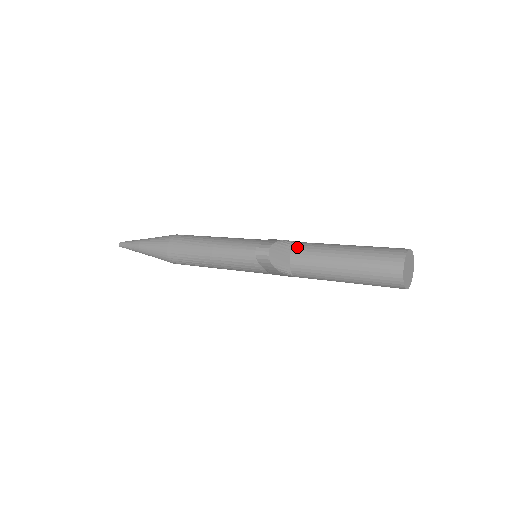
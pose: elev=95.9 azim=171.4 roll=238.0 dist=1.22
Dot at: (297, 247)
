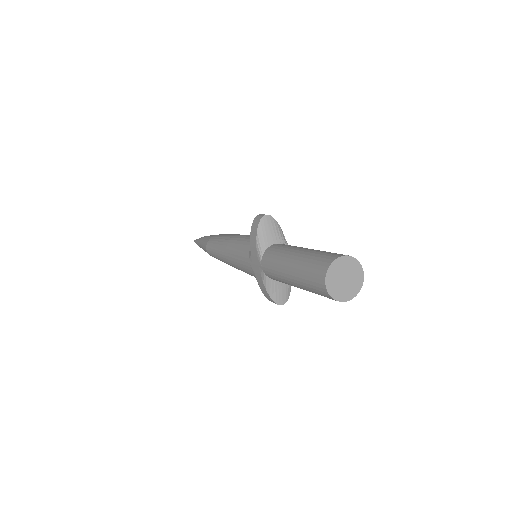
Dot at: occluded
